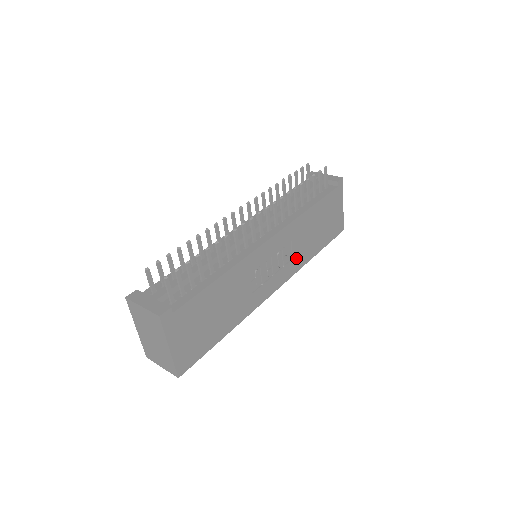
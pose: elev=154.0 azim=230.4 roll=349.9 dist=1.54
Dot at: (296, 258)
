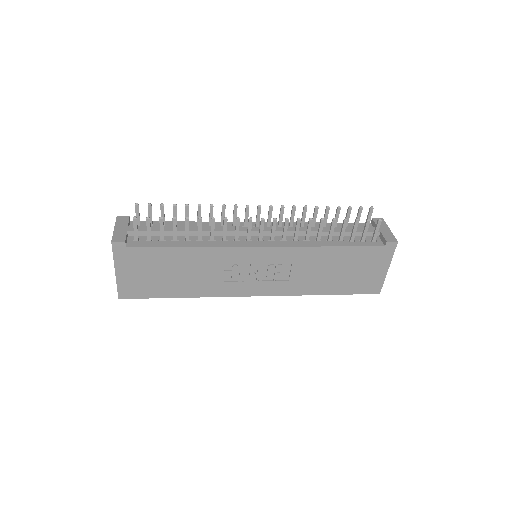
Dot at: (294, 282)
